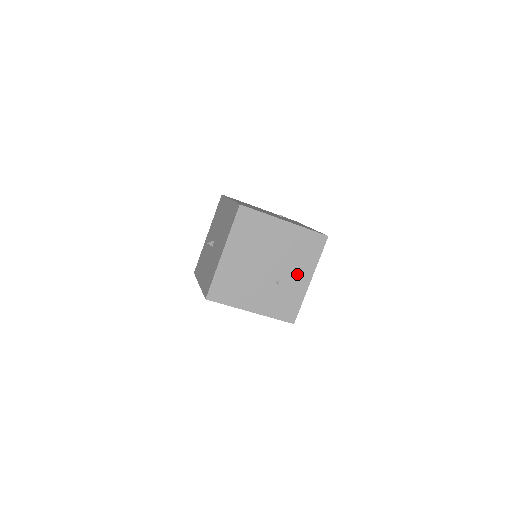
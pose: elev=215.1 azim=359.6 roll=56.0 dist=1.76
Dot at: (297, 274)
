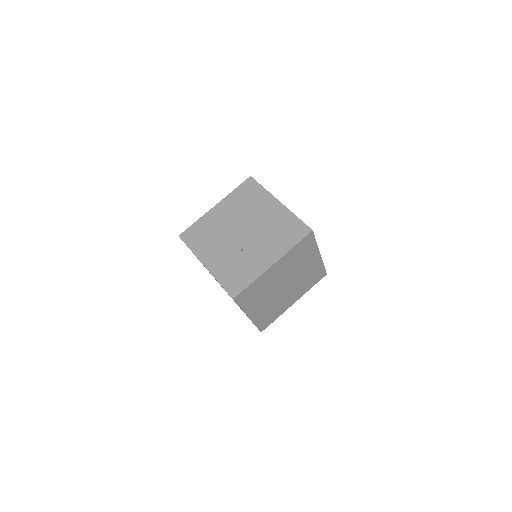
Dot at: (264, 252)
